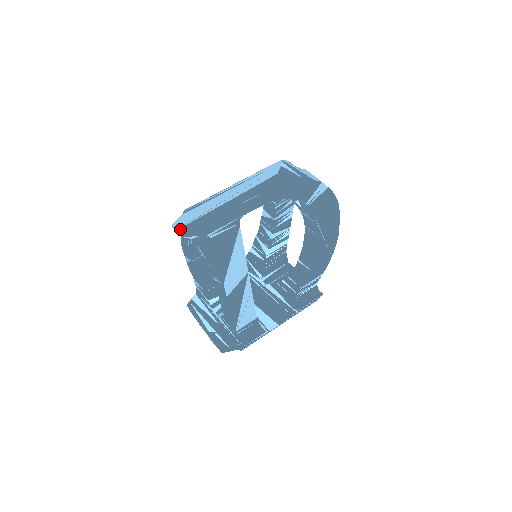
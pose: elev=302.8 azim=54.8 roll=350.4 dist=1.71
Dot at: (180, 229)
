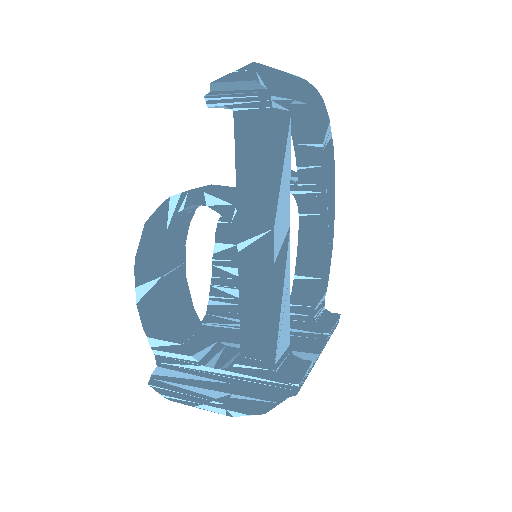
Dot at: (238, 70)
